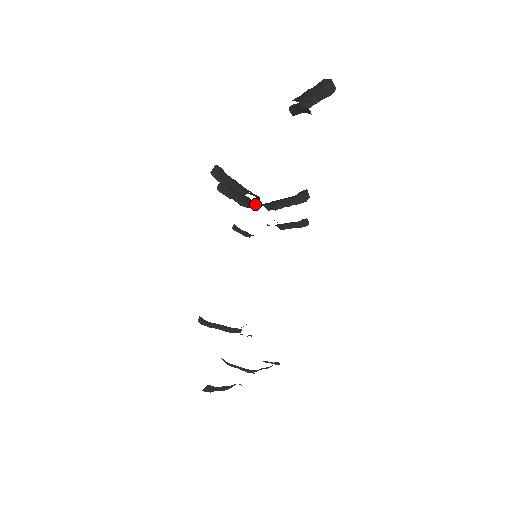
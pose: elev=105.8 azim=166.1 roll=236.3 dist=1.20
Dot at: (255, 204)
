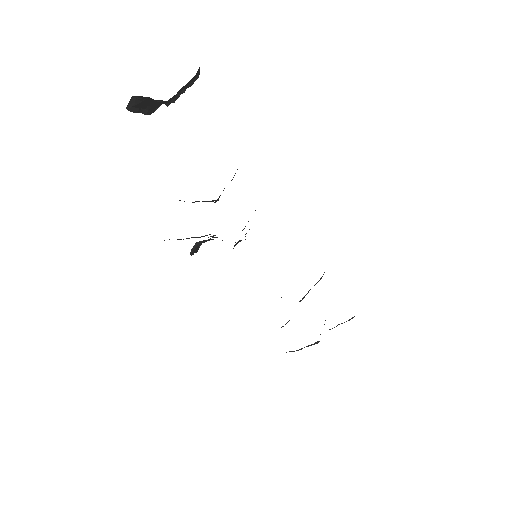
Dot at: occluded
